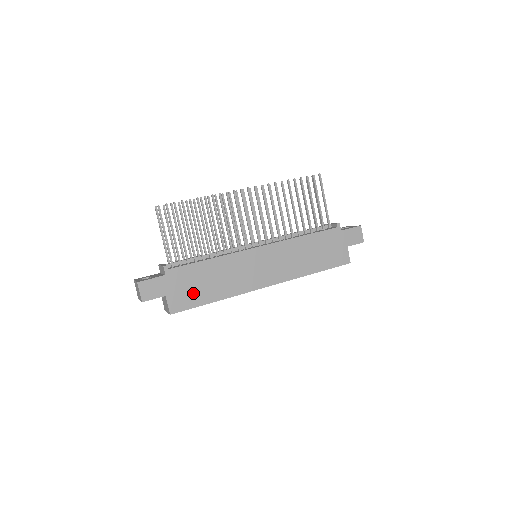
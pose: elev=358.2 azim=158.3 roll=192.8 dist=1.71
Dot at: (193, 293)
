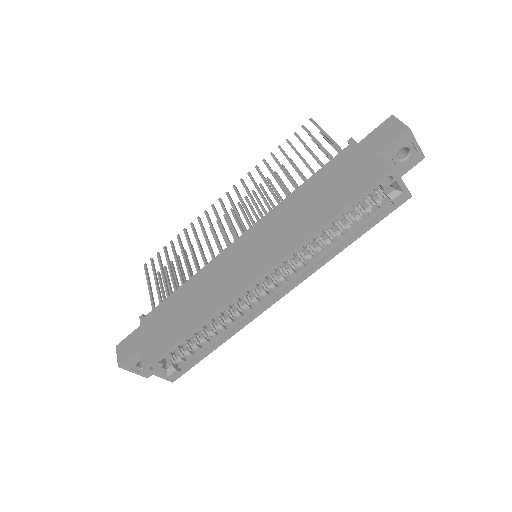
Dot at: (167, 332)
